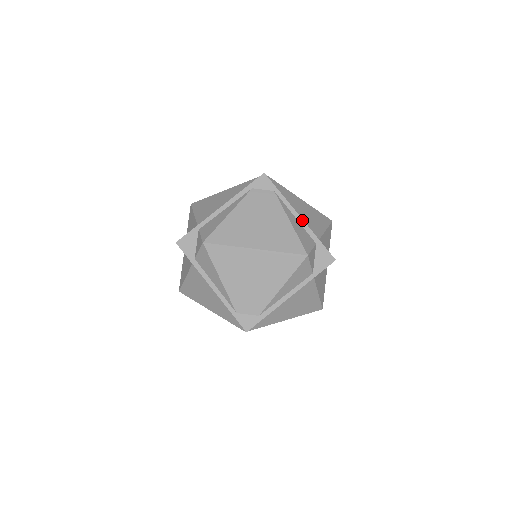
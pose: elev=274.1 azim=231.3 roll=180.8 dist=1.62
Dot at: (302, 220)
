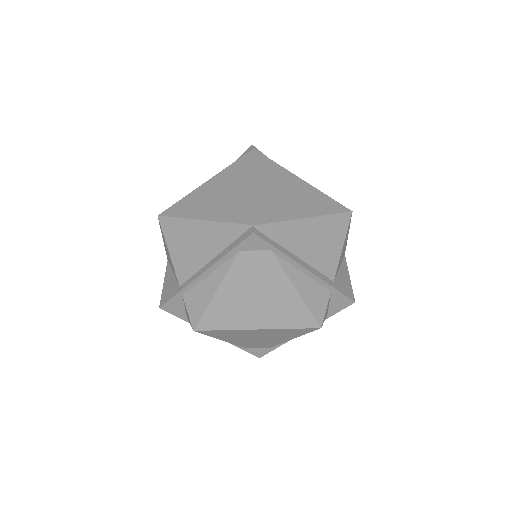
Dot at: (312, 274)
